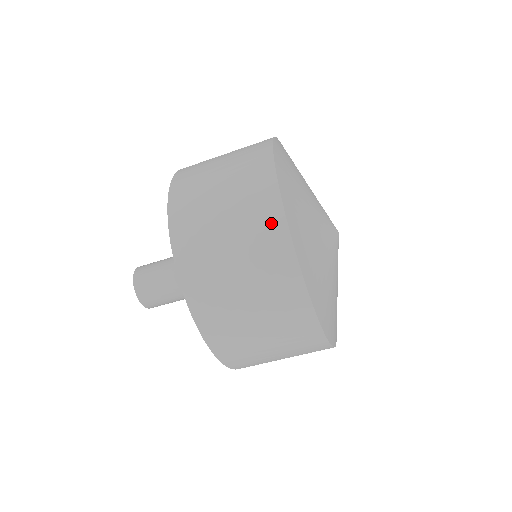
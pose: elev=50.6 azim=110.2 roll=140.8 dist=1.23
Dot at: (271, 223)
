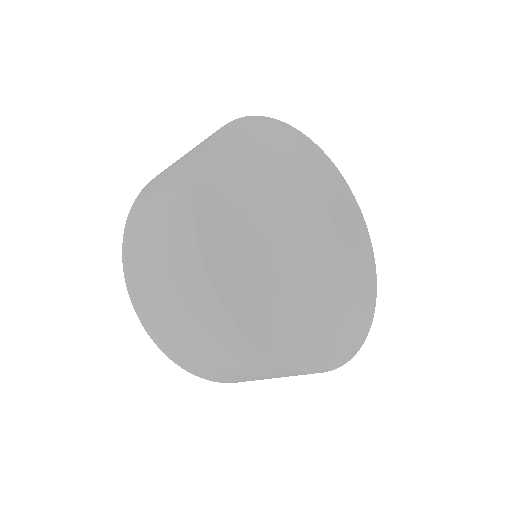
Dot at: (185, 242)
